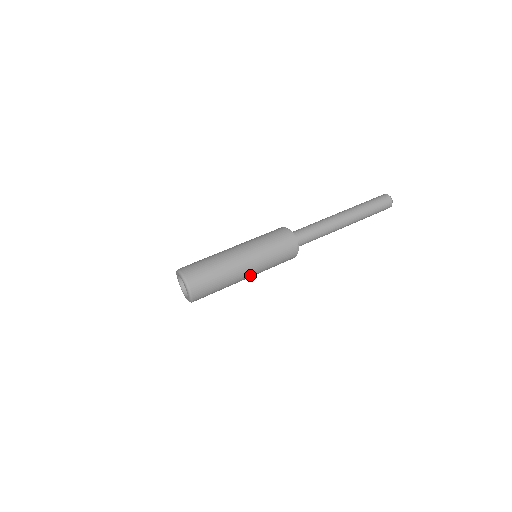
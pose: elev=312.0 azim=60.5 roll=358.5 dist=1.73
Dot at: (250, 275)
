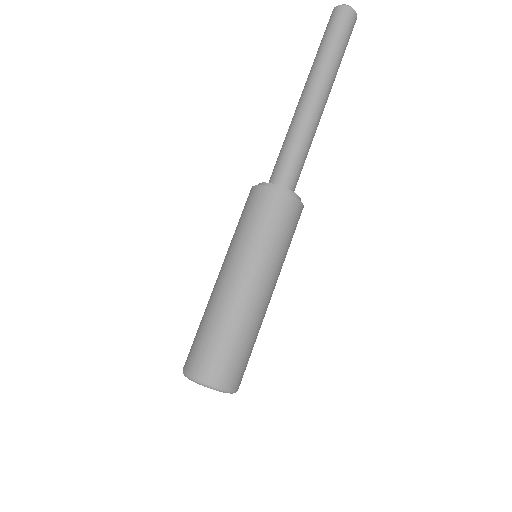
Dot at: occluded
